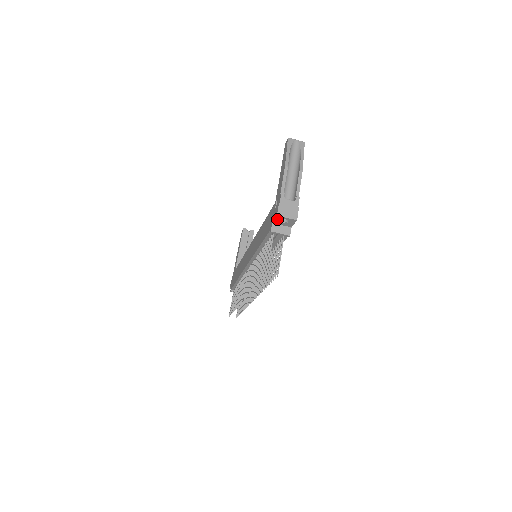
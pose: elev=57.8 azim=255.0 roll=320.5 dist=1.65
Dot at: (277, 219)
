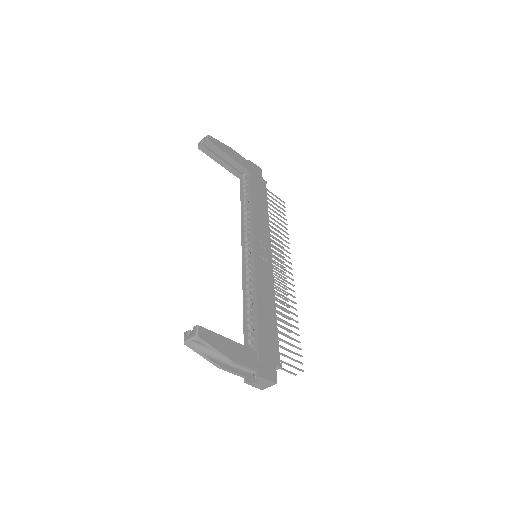
Dot at: occluded
